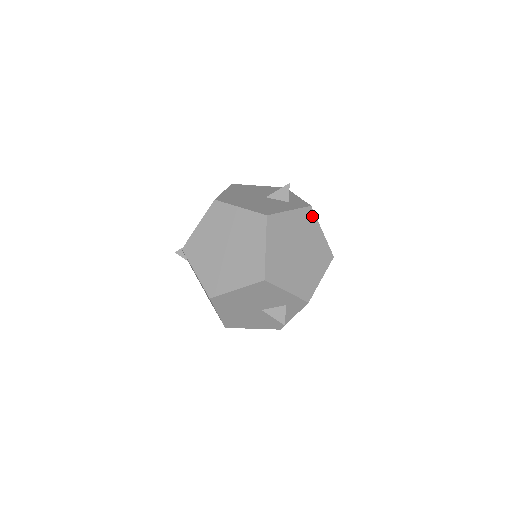
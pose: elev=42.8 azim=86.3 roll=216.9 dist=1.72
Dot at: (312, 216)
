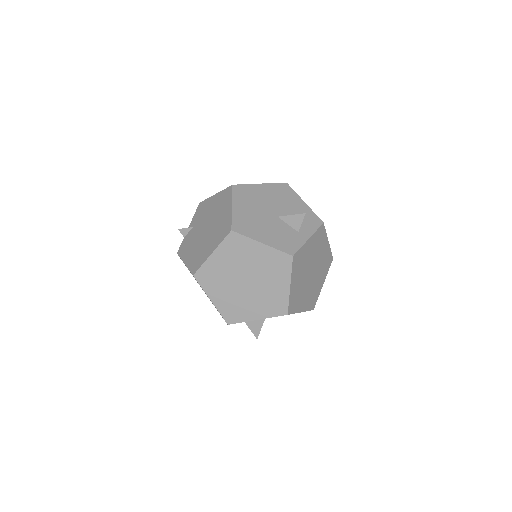
Dot at: occluded
